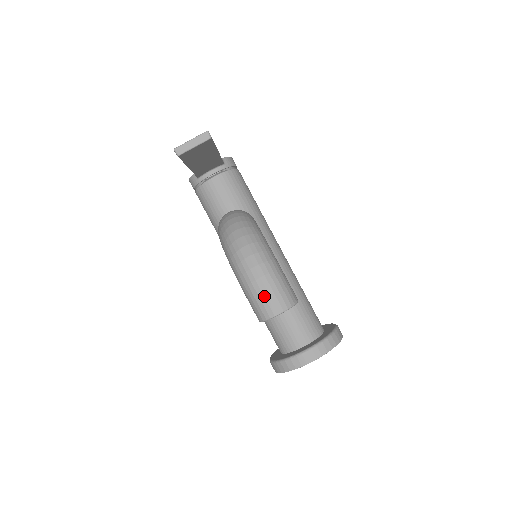
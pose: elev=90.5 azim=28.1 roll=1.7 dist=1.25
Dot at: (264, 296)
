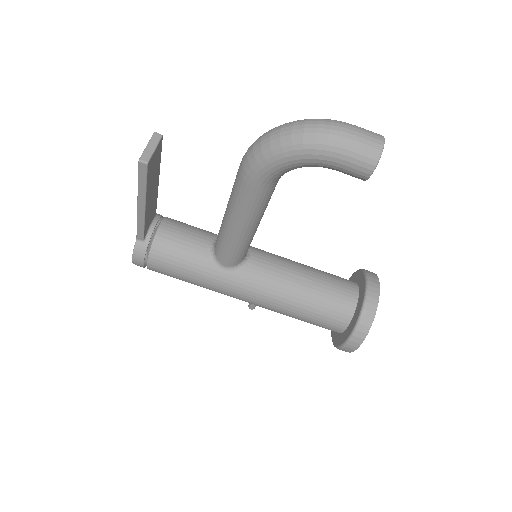
Dot at: (361, 138)
